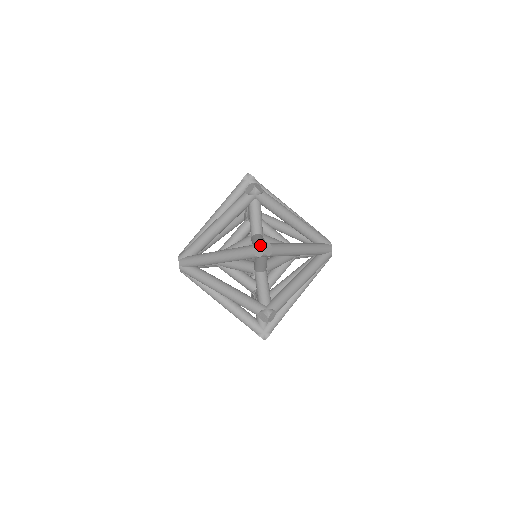
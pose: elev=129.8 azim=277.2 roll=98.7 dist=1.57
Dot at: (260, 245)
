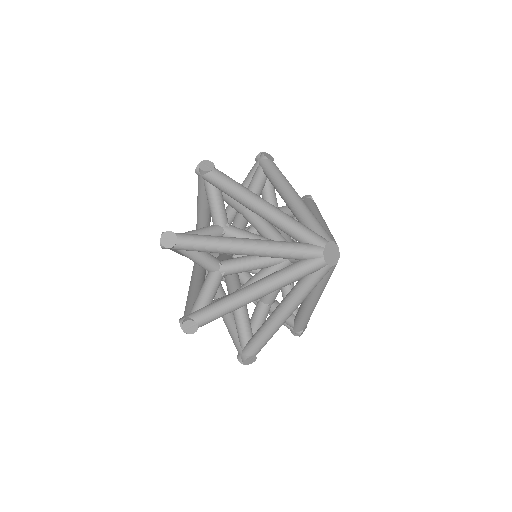
Dot at: occluded
